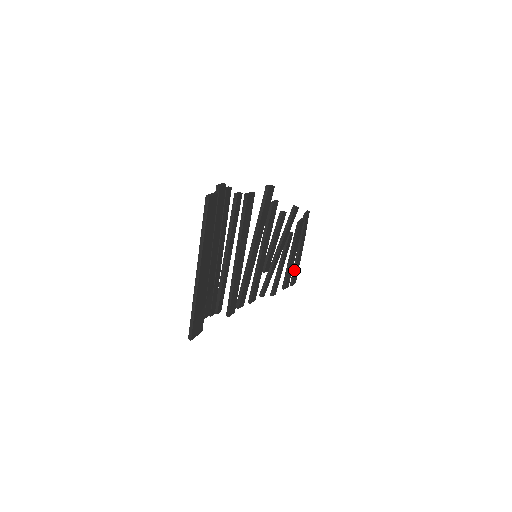
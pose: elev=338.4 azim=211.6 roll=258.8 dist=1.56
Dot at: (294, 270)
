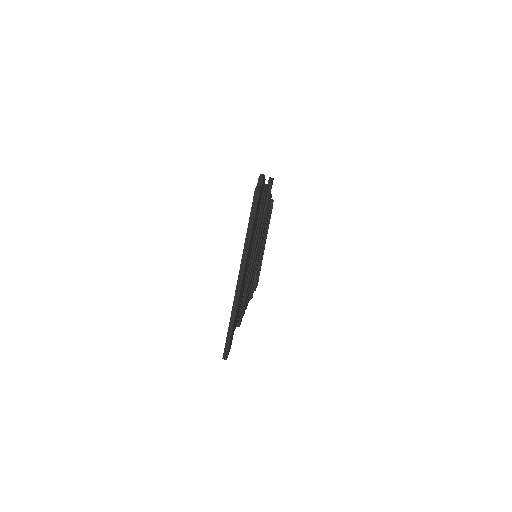
Dot at: occluded
